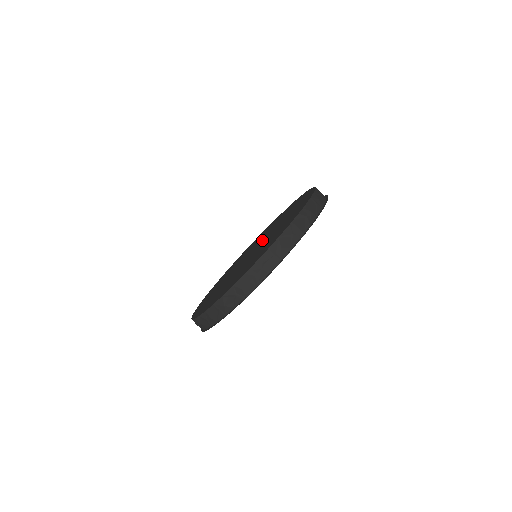
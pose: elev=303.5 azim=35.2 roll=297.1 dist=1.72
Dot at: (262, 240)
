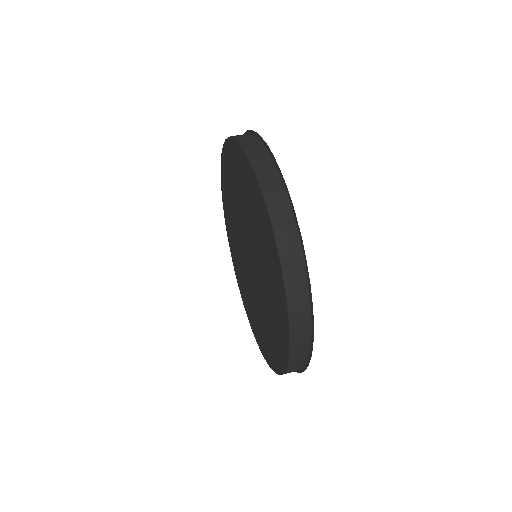
Dot at: (242, 243)
